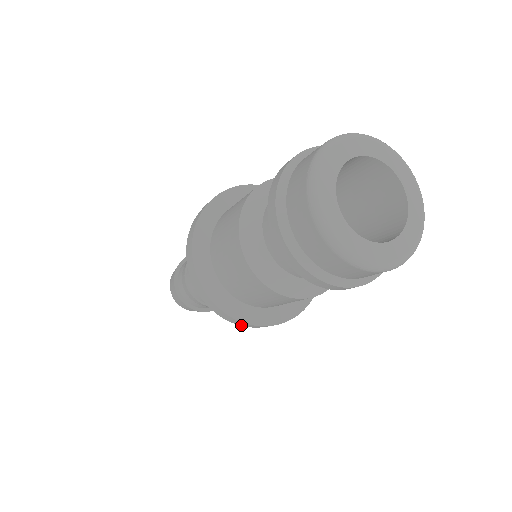
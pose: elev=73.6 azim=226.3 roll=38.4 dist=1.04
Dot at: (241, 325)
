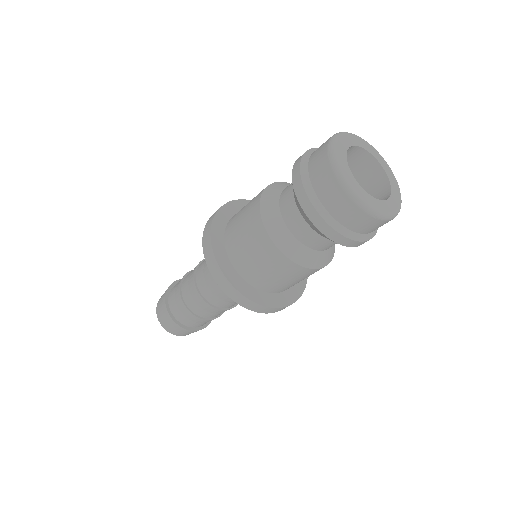
Dot at: (261, 312)
